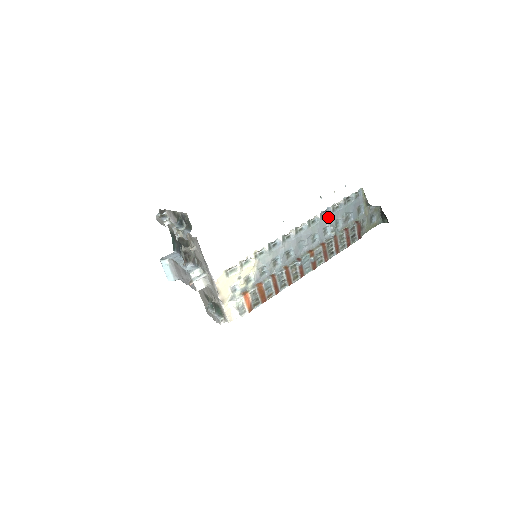
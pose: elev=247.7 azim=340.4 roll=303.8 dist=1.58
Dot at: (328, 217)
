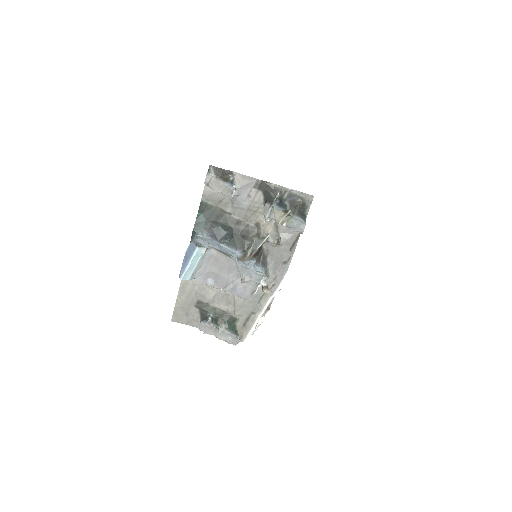
Dot at: occluded
